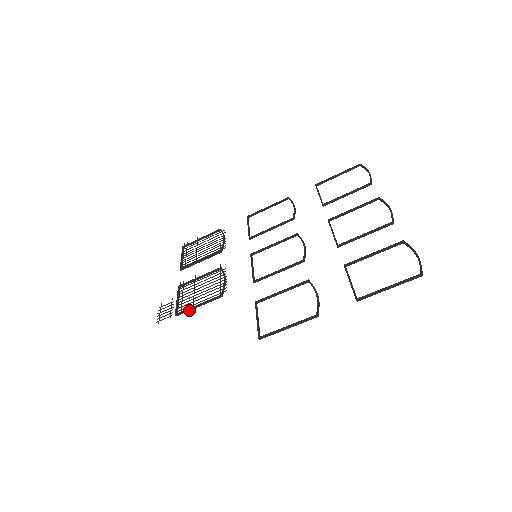
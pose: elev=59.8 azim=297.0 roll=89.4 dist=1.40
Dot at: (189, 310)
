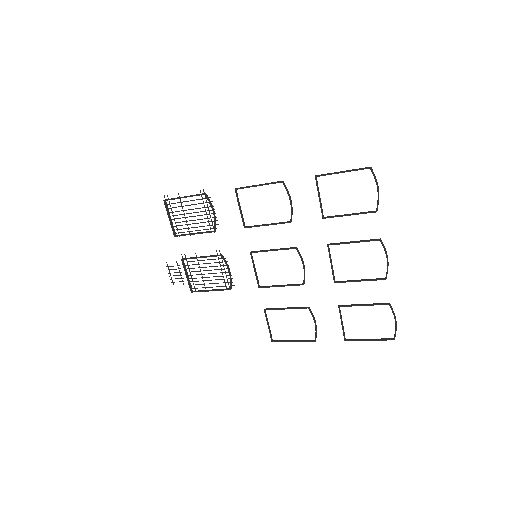
Dot at: (203, 291)
